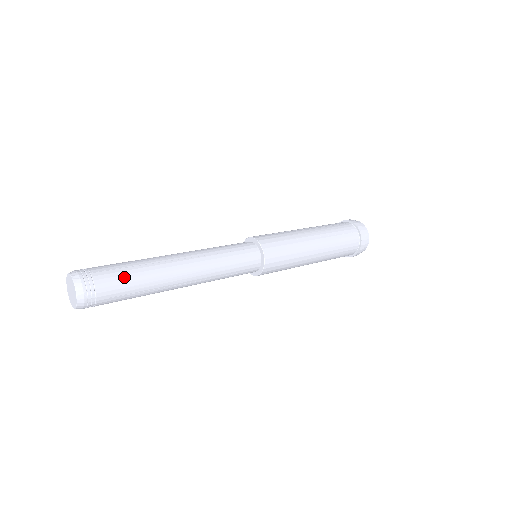
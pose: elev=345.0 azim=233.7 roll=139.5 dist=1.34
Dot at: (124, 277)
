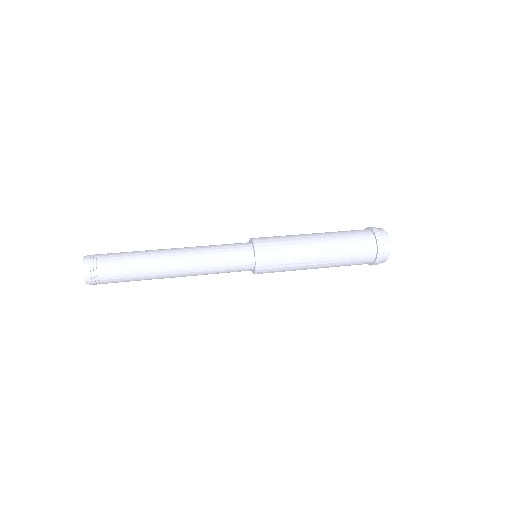
Dot at: (124, 279)
